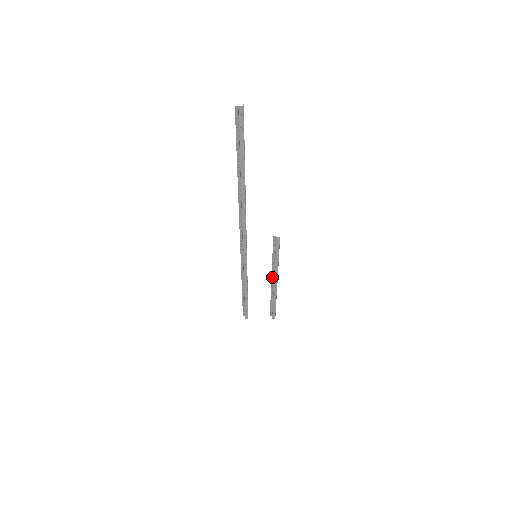
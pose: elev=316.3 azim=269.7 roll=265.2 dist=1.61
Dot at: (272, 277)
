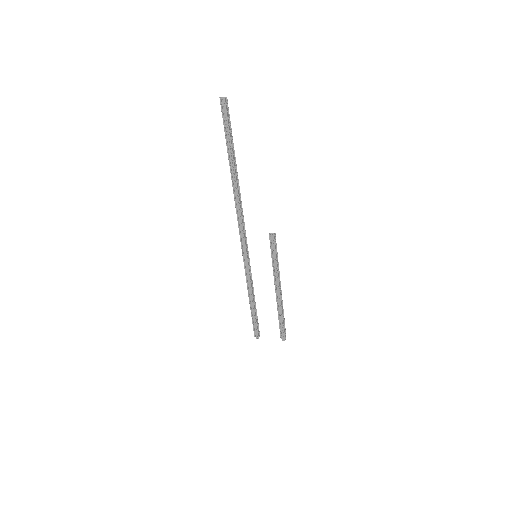
Dot at: (275, 284)
